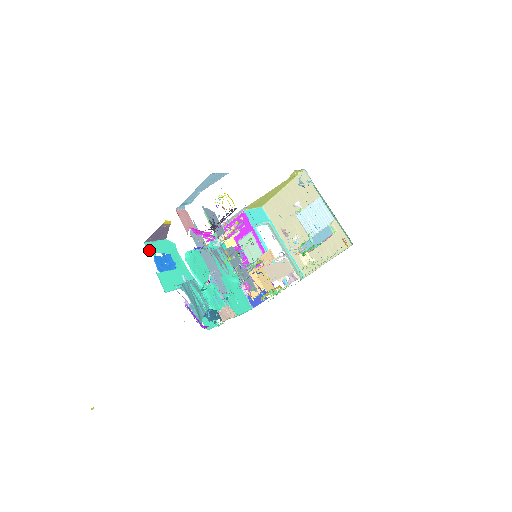
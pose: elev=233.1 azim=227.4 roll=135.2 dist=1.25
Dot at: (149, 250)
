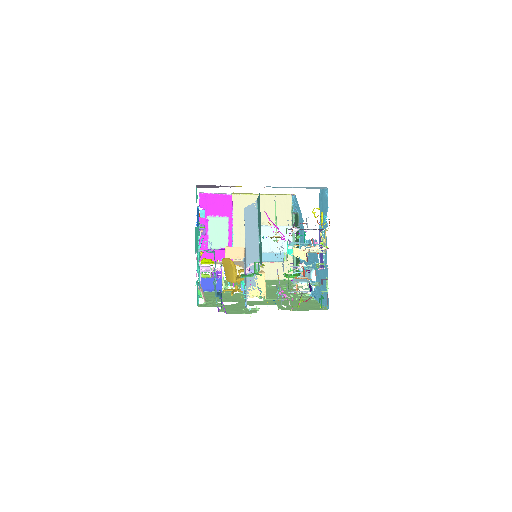
Dot at: occluded
